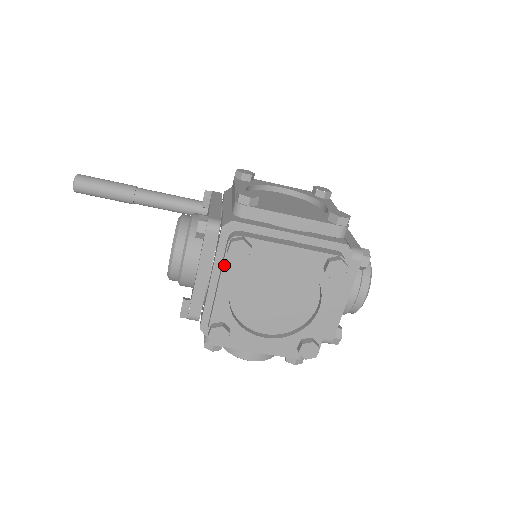
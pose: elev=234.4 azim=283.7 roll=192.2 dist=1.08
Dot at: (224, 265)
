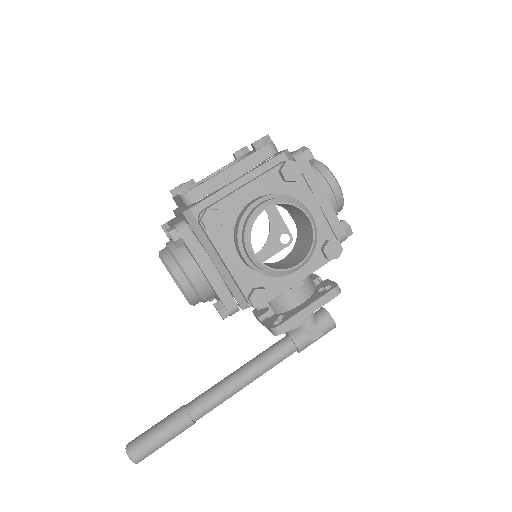
Dot at: occluded
